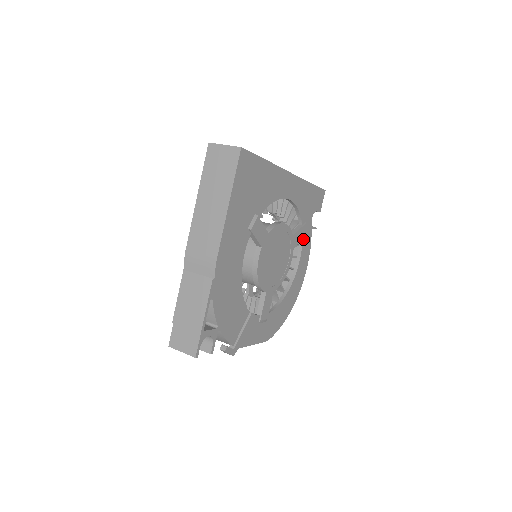
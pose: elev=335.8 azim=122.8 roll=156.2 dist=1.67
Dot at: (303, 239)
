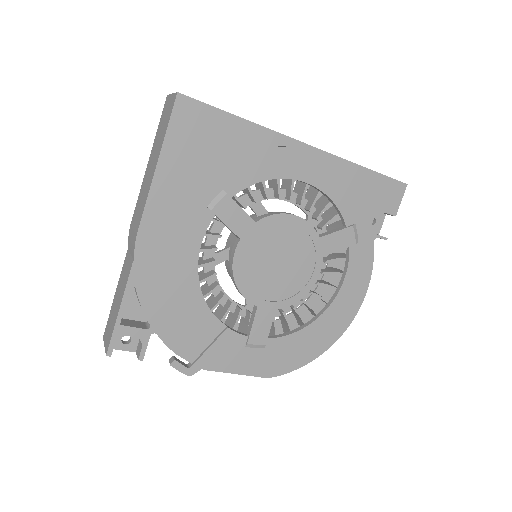
Dot at: (351, 248)
